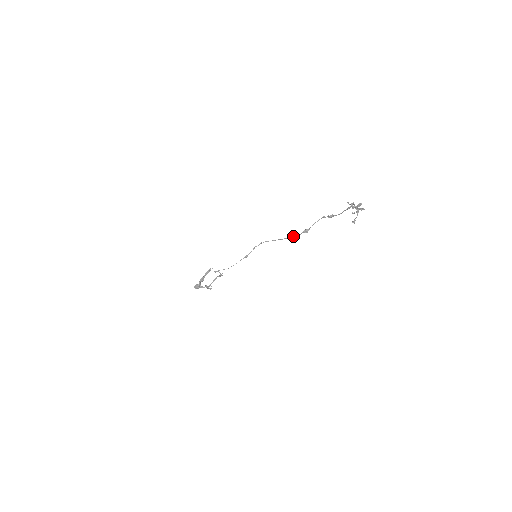
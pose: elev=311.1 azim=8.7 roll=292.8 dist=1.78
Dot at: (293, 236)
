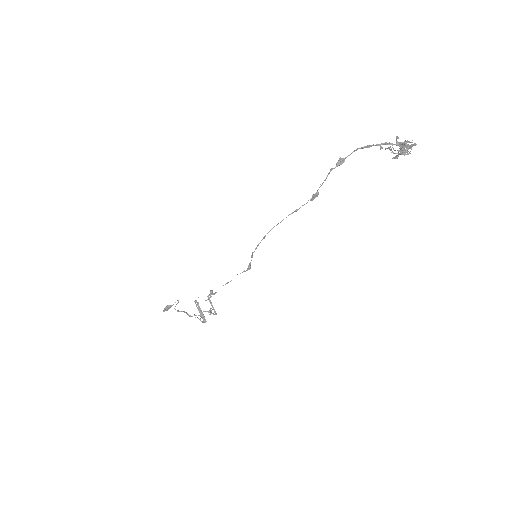
Dot at: occluded
